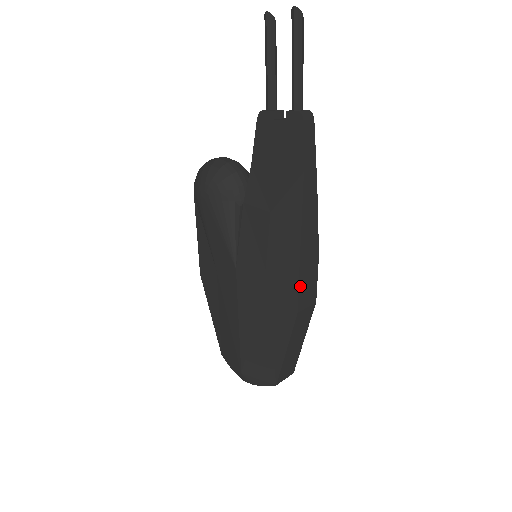
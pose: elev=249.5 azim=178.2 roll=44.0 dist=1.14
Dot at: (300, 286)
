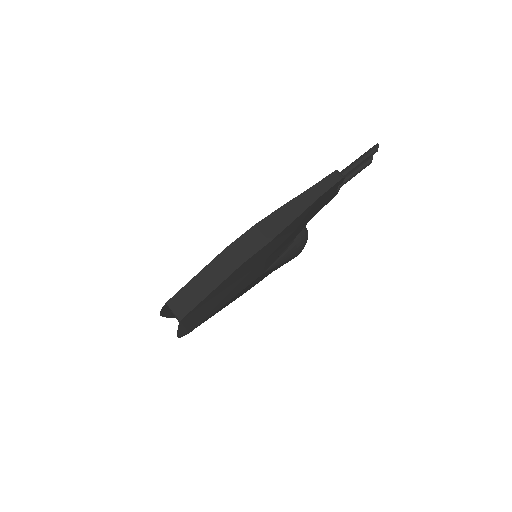
Dot at: (245, 235)
